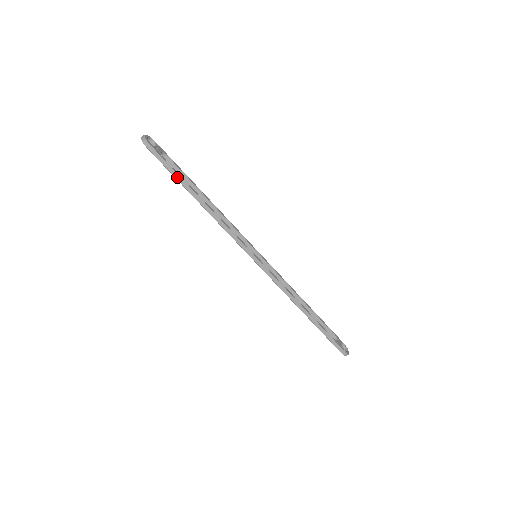
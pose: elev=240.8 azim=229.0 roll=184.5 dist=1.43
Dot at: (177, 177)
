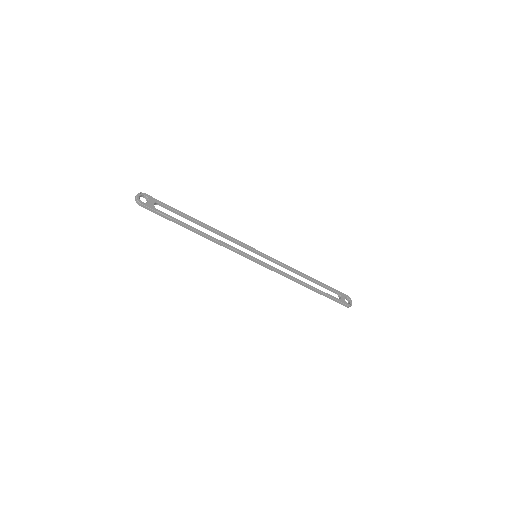
Dot at: (173, 221)
